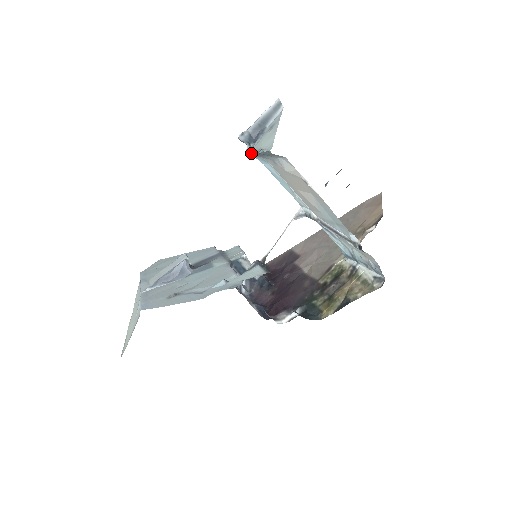
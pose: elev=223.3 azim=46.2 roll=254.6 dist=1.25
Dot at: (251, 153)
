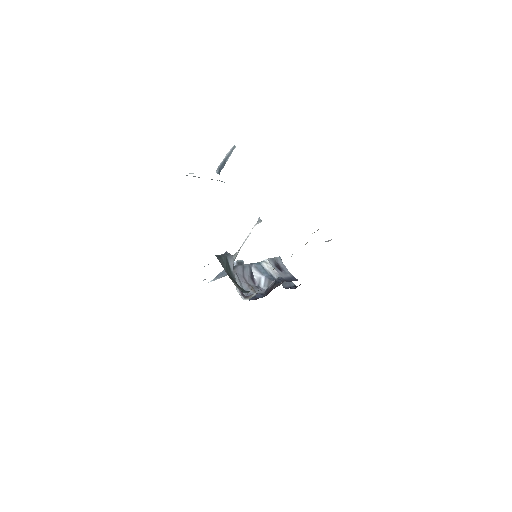
Dot at: (219, 180)
